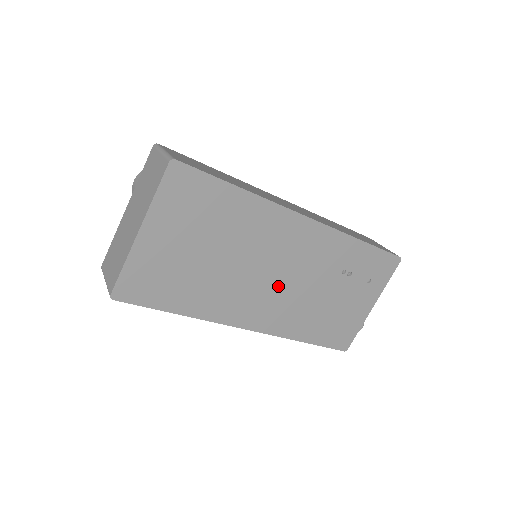
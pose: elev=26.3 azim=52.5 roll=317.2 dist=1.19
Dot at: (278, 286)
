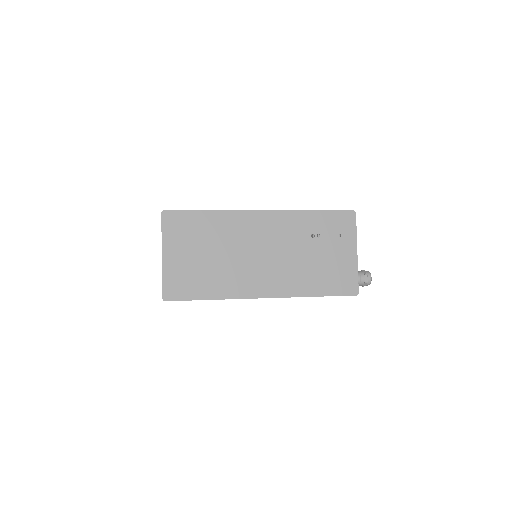
Dot at: (268, 261)
